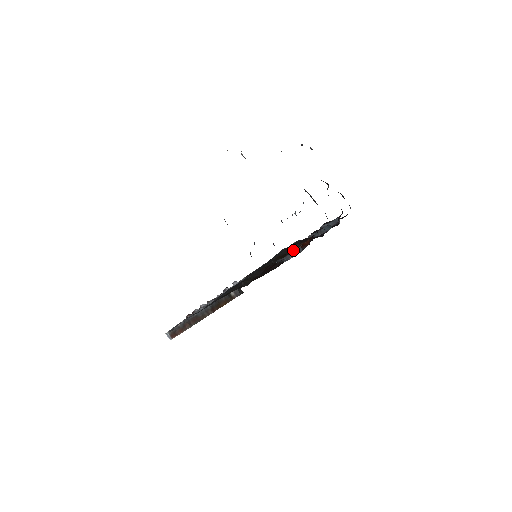
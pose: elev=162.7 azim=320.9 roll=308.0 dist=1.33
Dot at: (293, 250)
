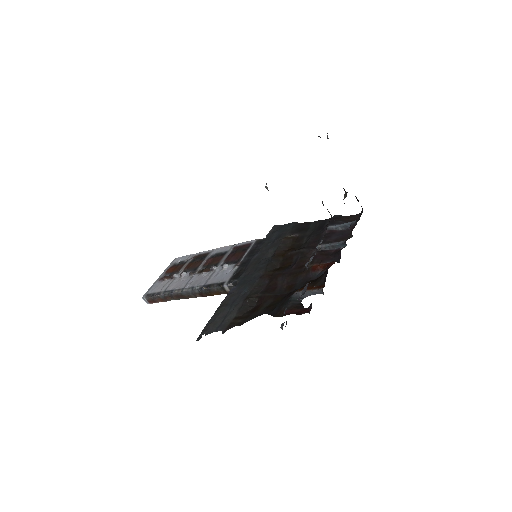
Dot at: (297, 254)
